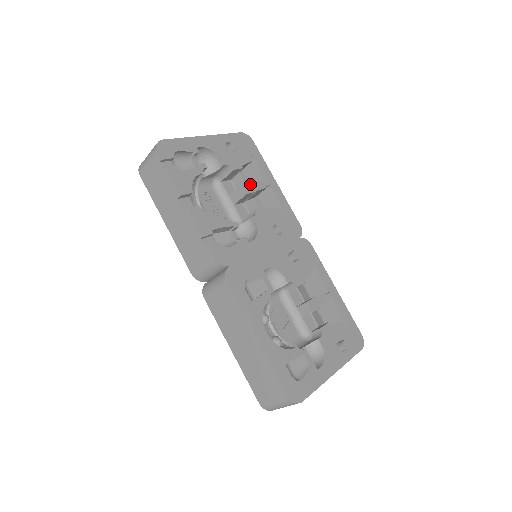
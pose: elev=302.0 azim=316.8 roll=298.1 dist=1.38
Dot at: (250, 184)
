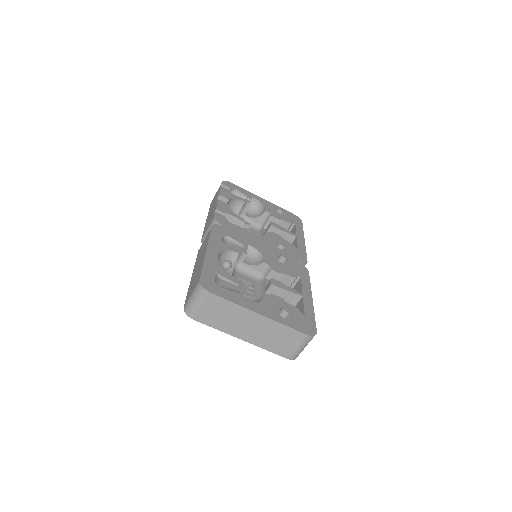
Dot at: (279, 226)
